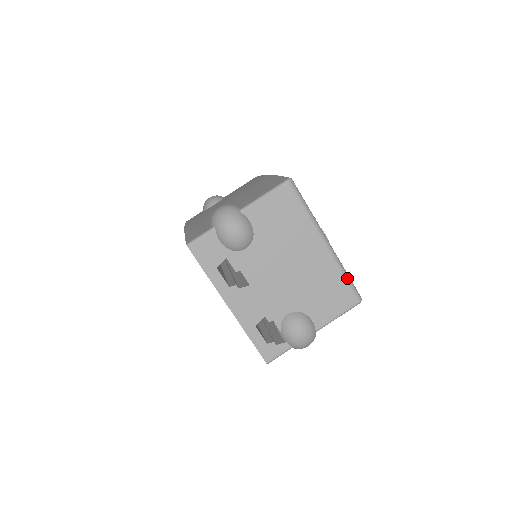
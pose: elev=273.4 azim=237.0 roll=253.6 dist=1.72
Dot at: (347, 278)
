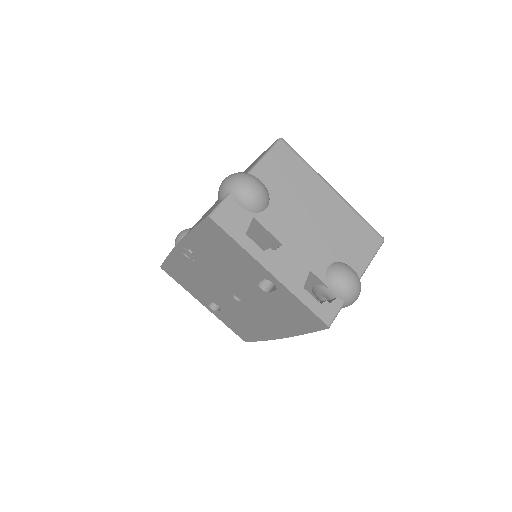
Dot at: (364, 219)
